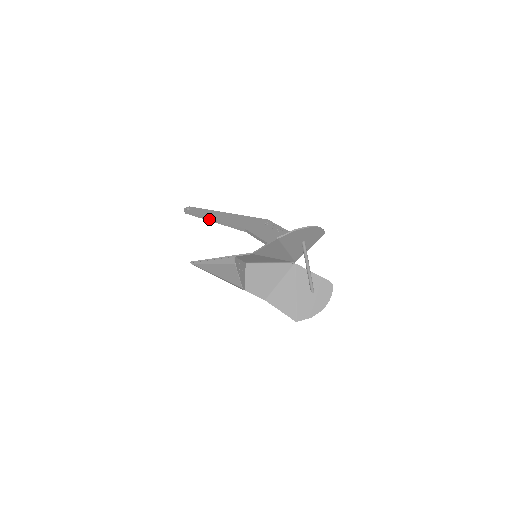
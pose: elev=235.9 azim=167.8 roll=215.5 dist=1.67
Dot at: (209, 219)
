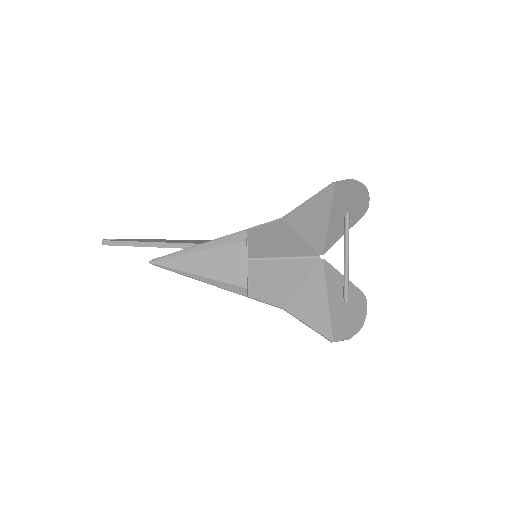
Dot at: (150, 244)
